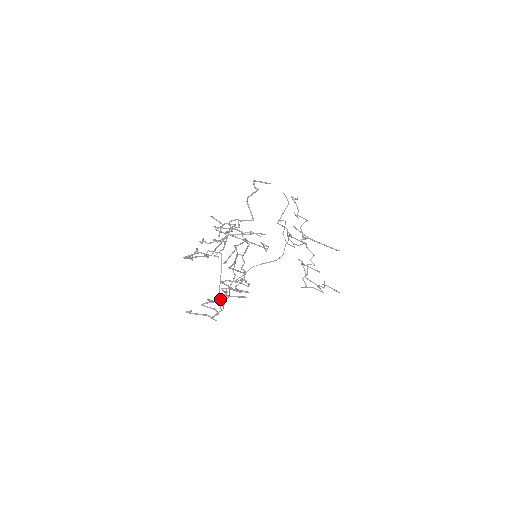
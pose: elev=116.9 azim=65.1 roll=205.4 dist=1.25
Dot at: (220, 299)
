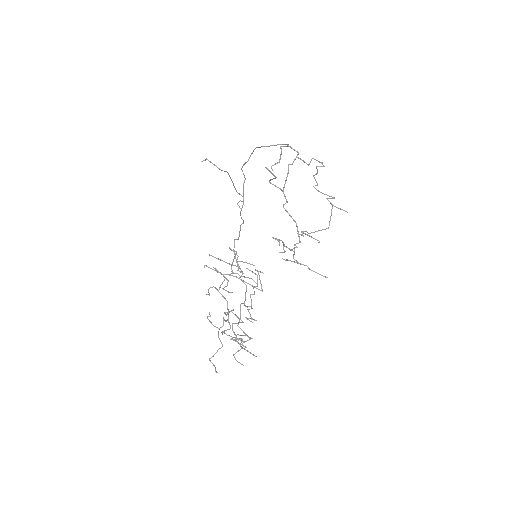
Dot at: (241, 364)
